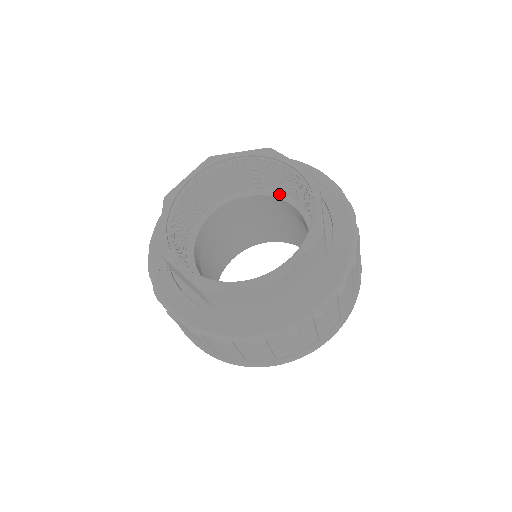
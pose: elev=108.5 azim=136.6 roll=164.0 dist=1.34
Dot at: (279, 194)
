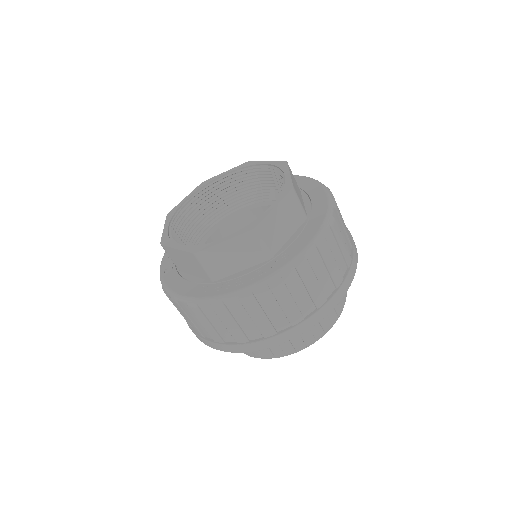
Dot at: (231, 216)
